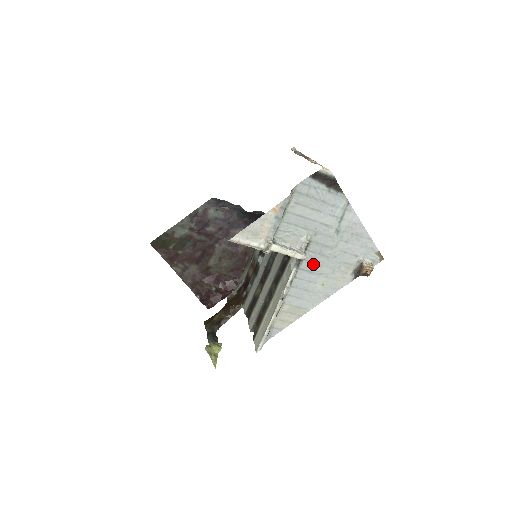
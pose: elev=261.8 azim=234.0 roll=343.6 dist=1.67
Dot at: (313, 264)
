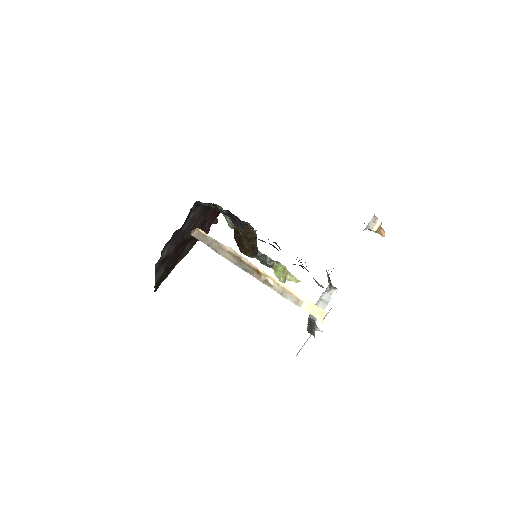
Dot at: occluded
